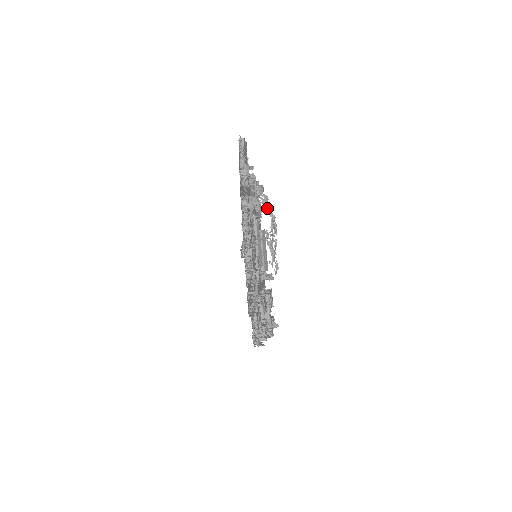
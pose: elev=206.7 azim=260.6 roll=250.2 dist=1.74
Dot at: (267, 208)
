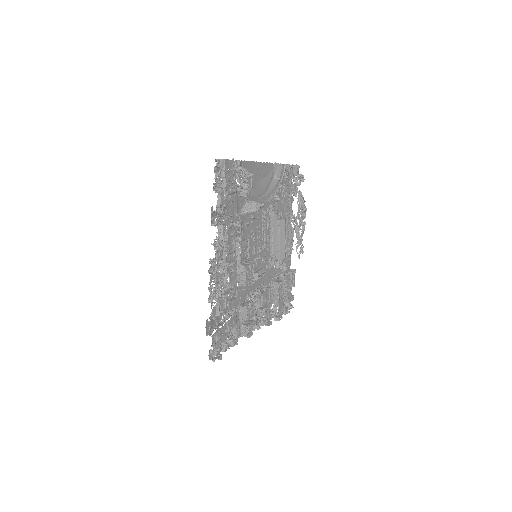
Dot at: (297, 191)
